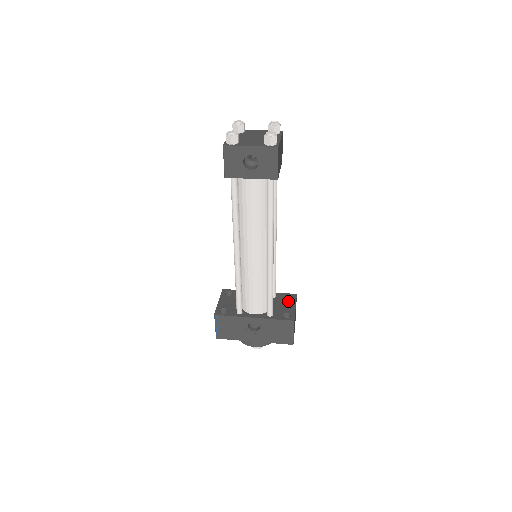
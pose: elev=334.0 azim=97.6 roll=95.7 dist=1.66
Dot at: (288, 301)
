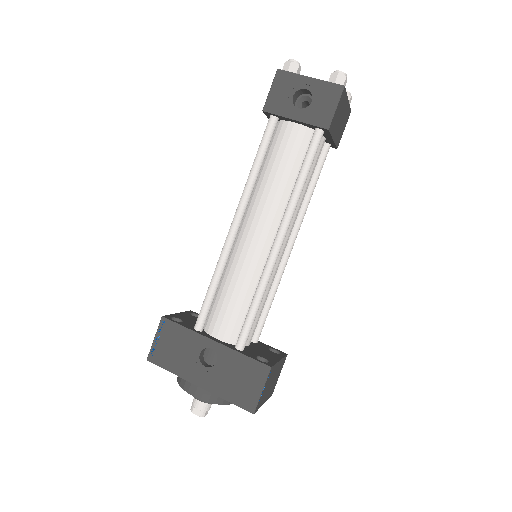
Dot at: (272, 352)
